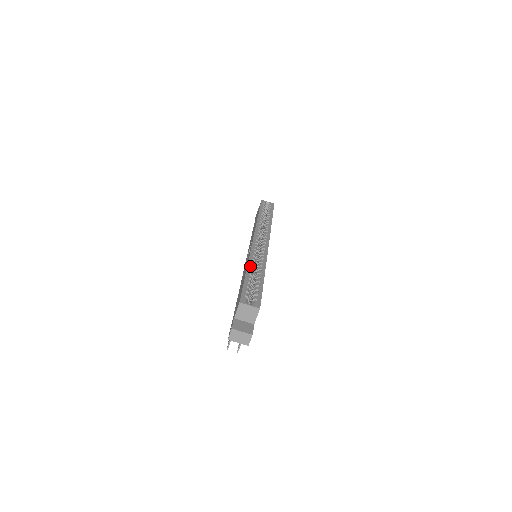
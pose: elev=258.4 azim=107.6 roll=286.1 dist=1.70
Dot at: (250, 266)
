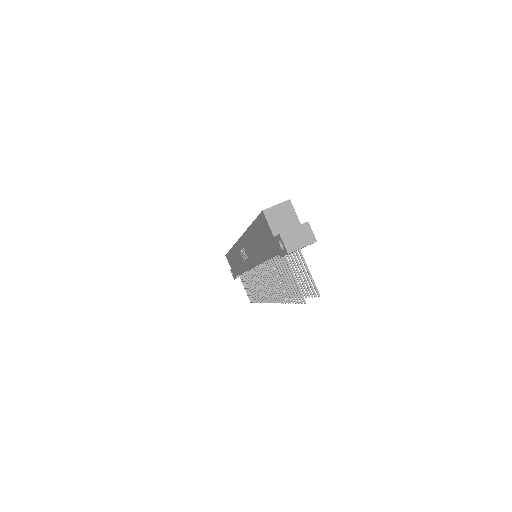
Dot at: occluded
